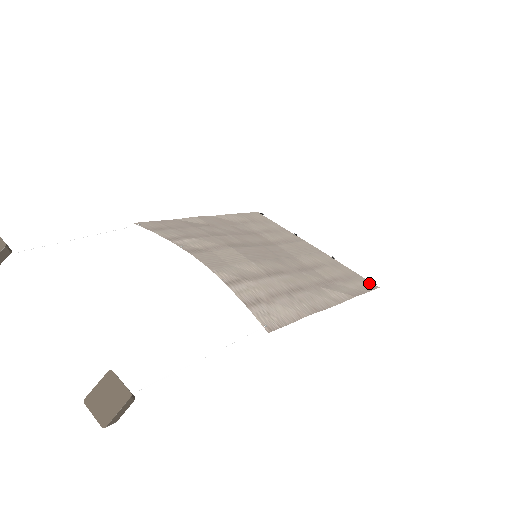
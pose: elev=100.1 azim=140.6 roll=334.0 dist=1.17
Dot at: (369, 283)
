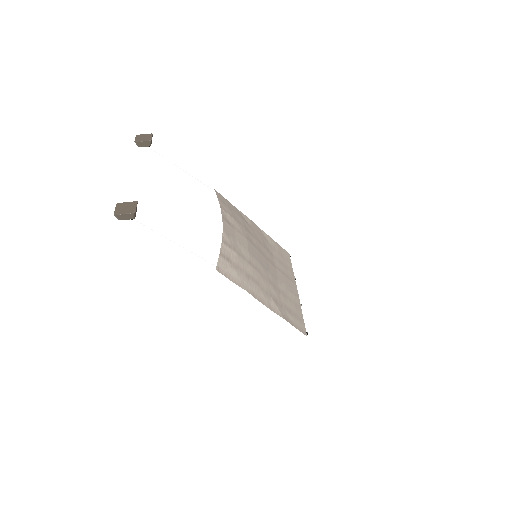
Dot at: (304, 329)
